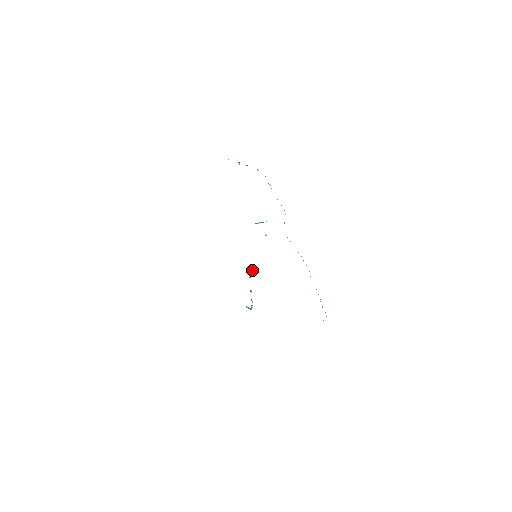
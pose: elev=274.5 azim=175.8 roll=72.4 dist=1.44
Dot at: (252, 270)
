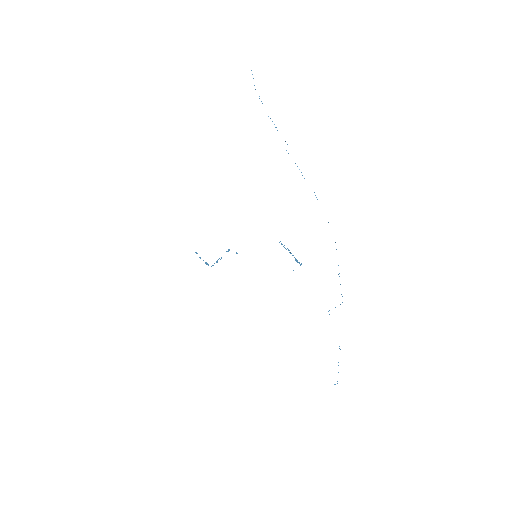
Dot at: occluded
